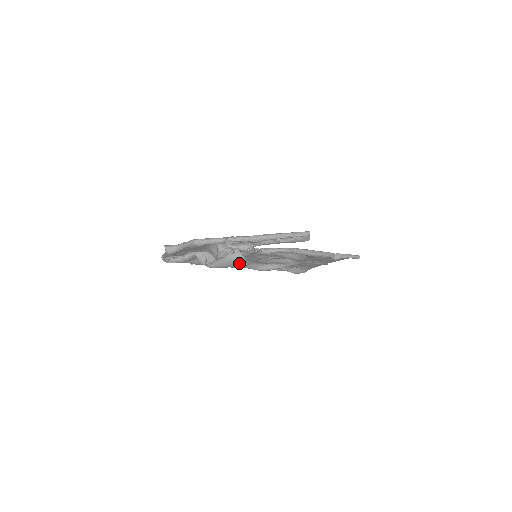
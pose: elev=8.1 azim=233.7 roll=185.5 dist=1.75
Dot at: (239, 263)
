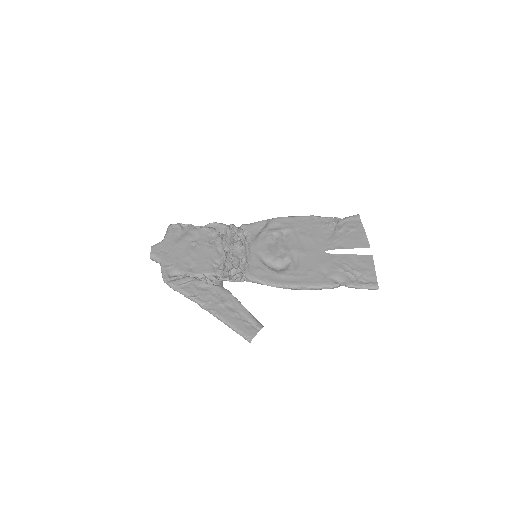
Dot at: occluded
